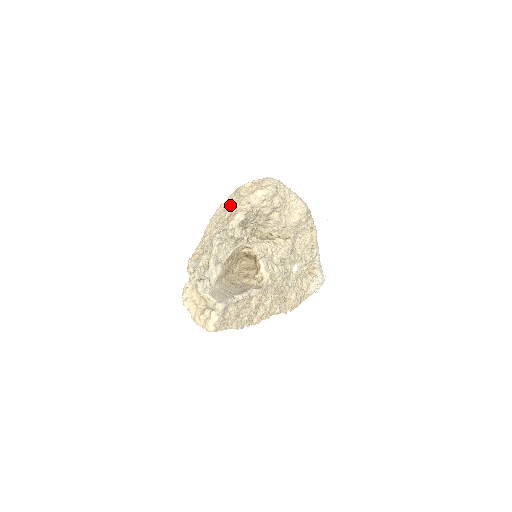
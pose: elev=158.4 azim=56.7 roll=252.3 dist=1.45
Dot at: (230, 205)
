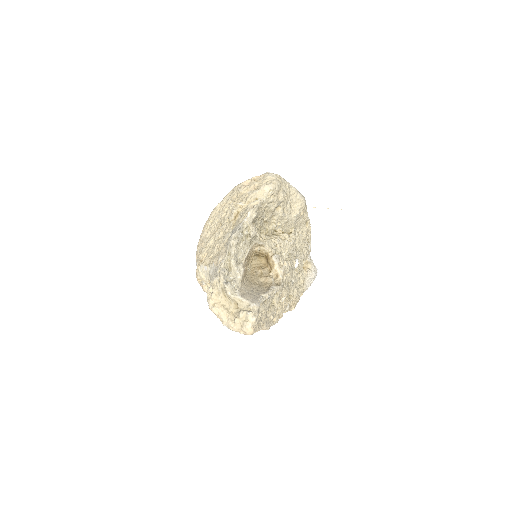
Dot at: (234, 204)
